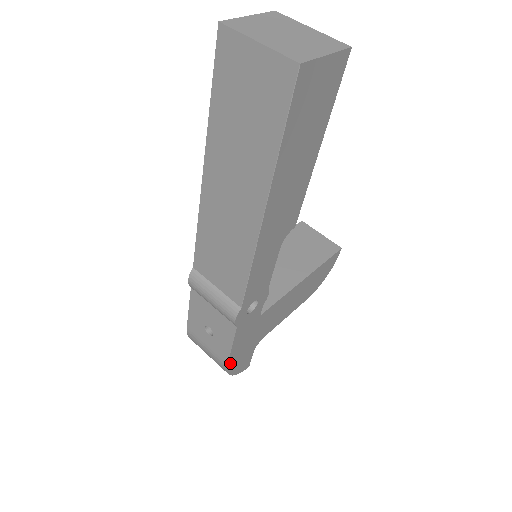
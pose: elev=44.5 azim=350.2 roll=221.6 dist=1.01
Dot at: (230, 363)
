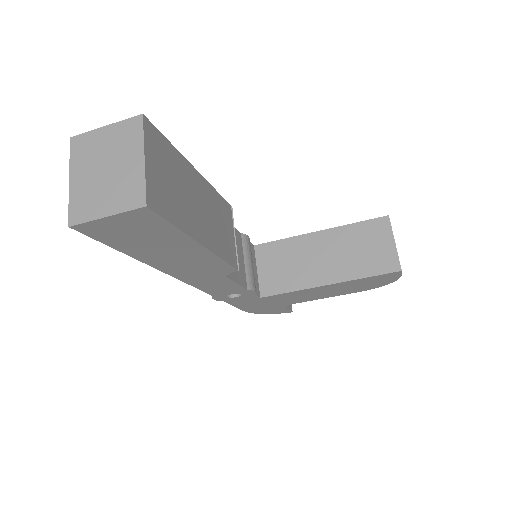
Dot at: (248, 310)
